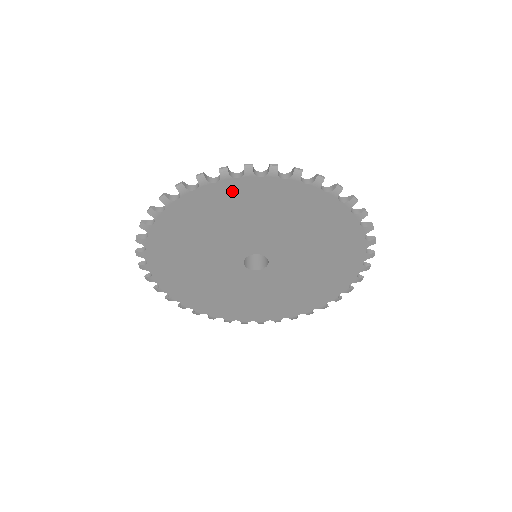
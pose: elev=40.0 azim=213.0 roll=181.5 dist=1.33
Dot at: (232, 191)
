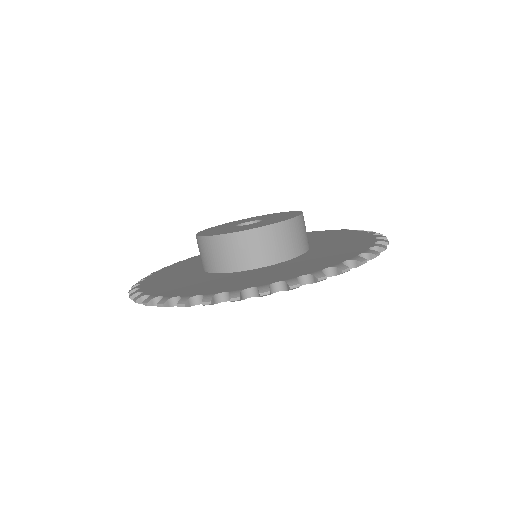
Dot at: occluded
